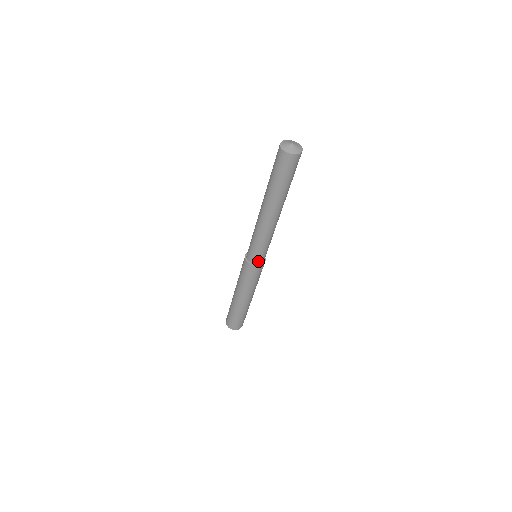
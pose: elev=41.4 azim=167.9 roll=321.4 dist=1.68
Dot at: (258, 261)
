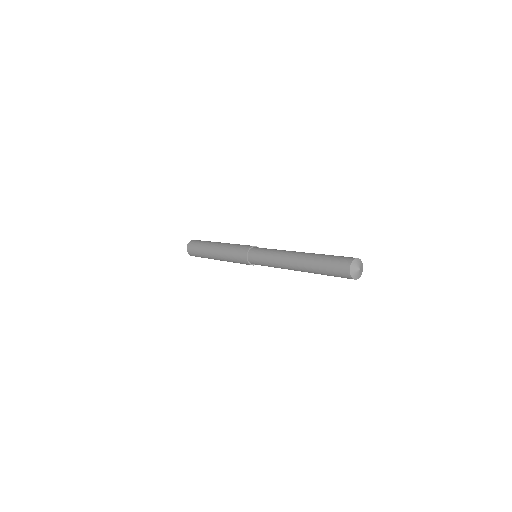
Dot at: occluded
